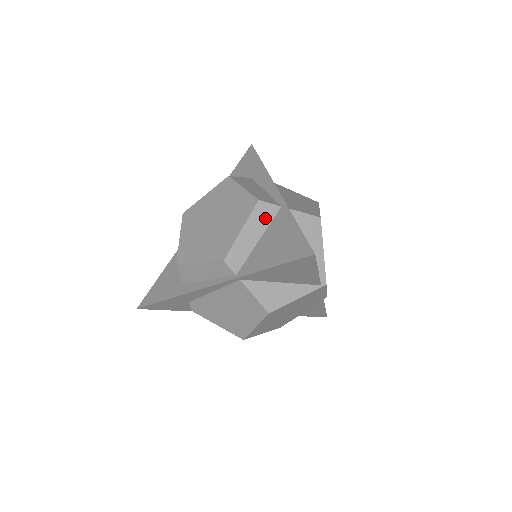
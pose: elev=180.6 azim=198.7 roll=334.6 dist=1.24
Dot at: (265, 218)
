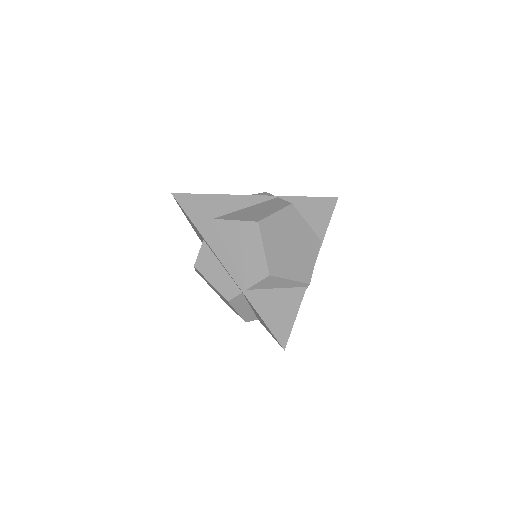
Dot at: (241, 301)
